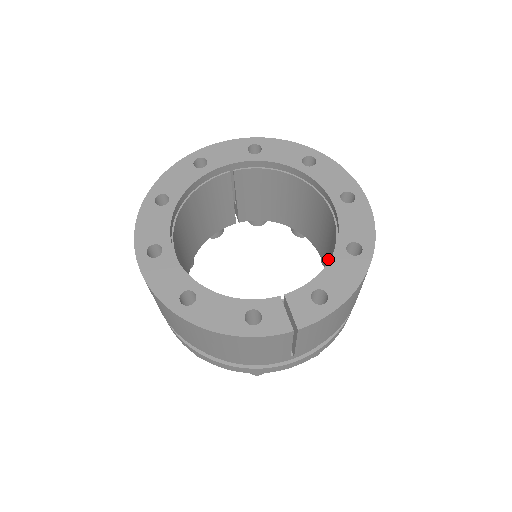
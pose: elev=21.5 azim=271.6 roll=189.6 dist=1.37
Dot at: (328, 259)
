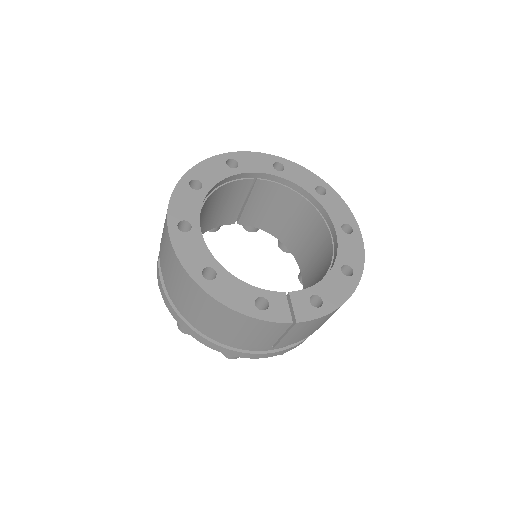
Dot at: (312, 275)
